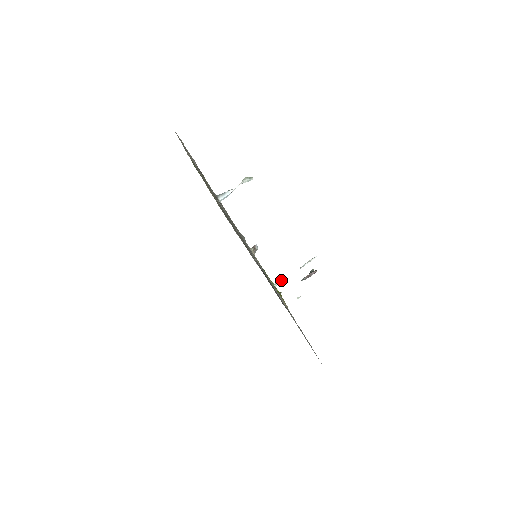
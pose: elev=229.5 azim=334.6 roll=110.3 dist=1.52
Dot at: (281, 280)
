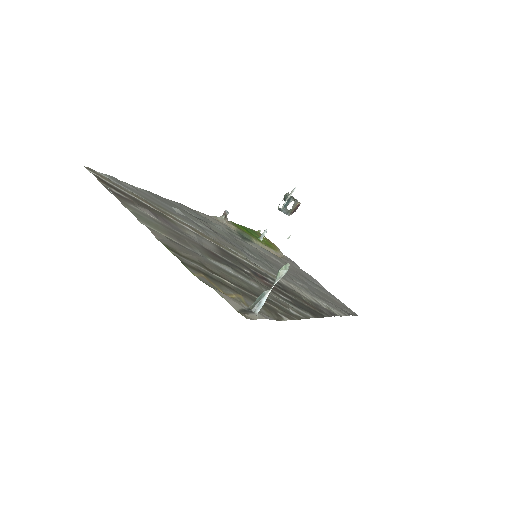
Dot at: (265, 231)
